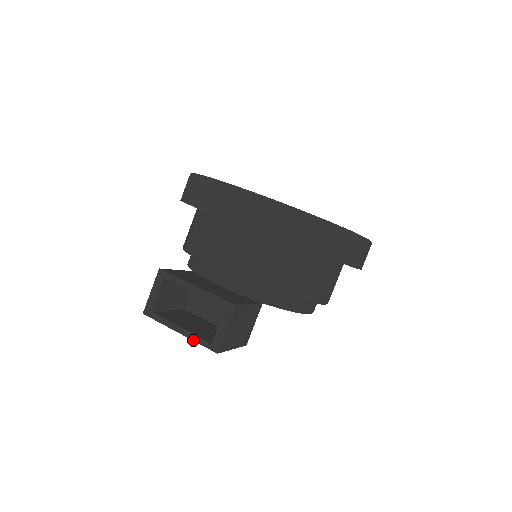
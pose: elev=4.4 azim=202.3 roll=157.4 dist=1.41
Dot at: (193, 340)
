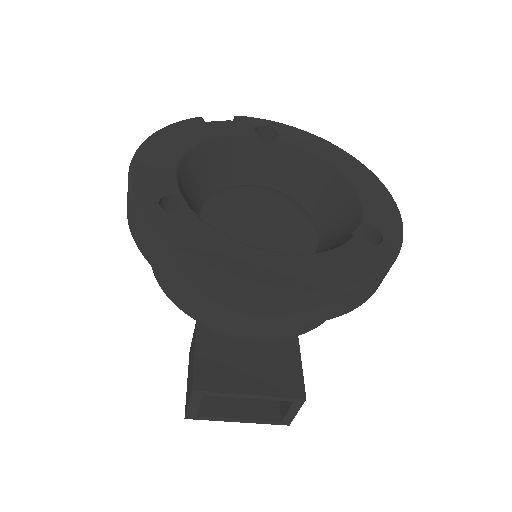
Dot at: occluded
